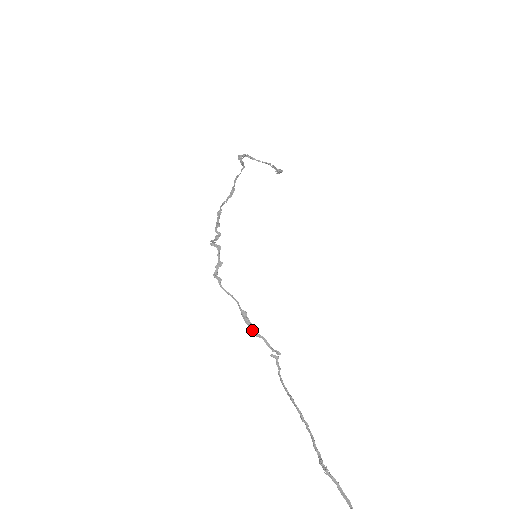
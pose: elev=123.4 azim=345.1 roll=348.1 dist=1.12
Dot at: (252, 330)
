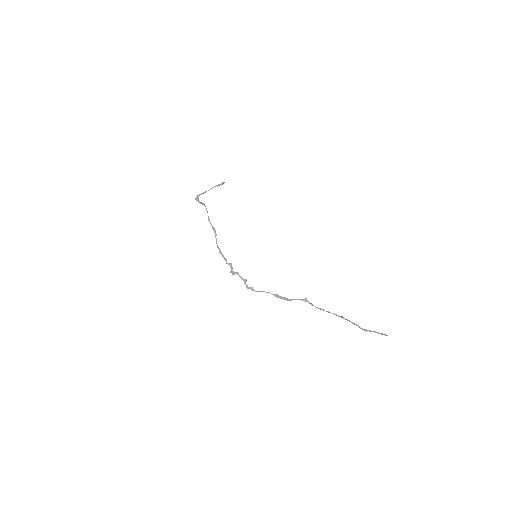
Dot at: (286, 300)
